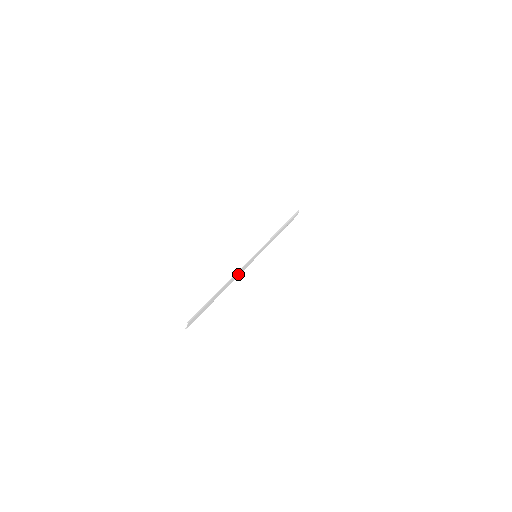
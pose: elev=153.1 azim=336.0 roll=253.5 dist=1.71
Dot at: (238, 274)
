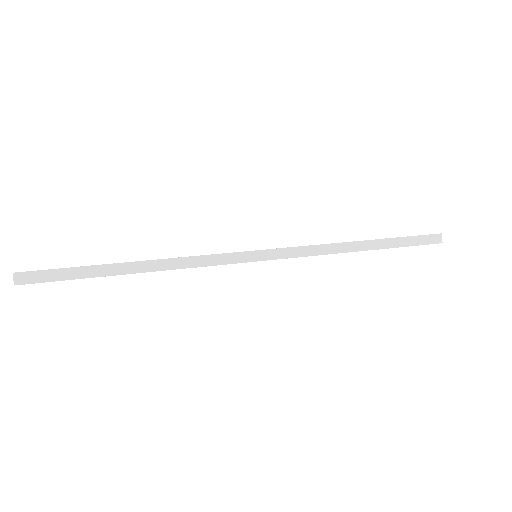
Dot at: (188, 263)
